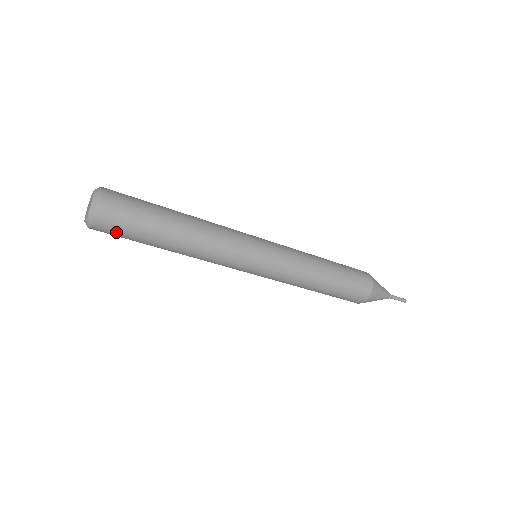
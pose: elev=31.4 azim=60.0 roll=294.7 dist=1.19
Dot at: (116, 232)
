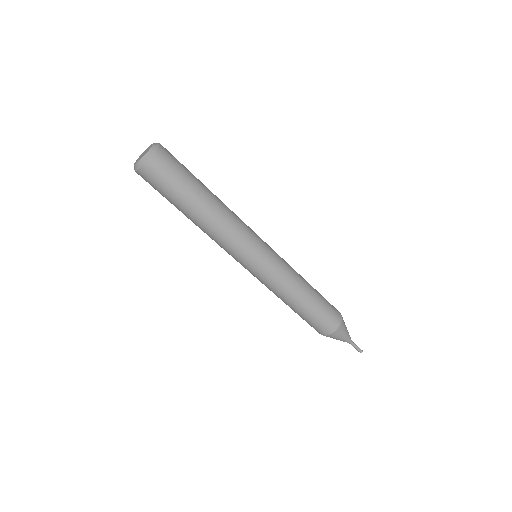
Dot at: (153, 185)
